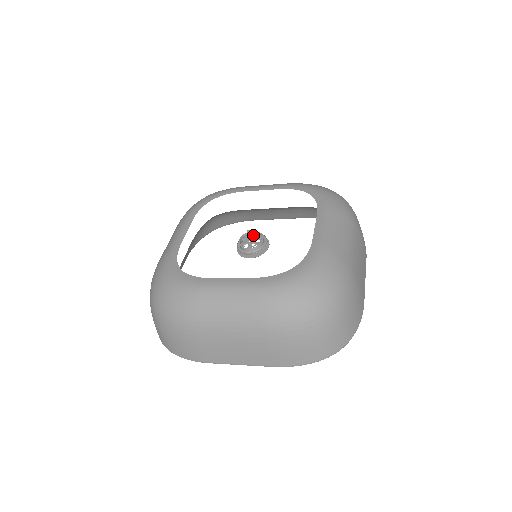
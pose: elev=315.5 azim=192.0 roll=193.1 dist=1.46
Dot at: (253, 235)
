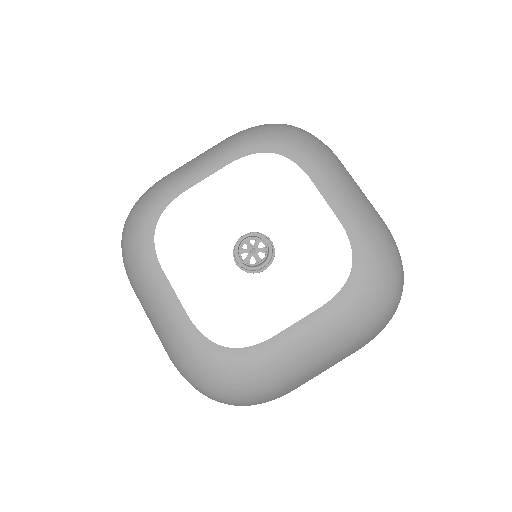
Dot at: (247, 242)
